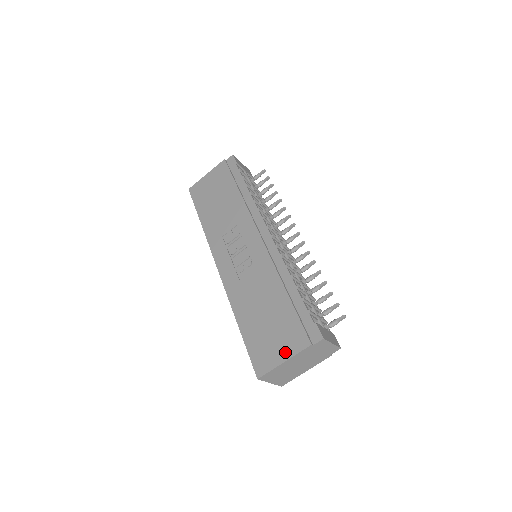
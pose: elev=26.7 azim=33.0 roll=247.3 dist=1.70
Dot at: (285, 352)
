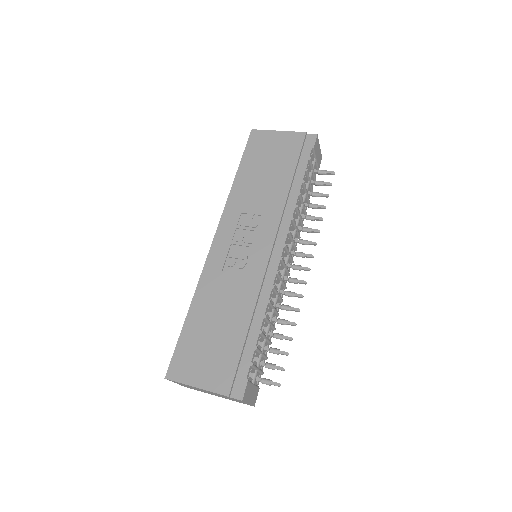
Dot at: (204, 380)
